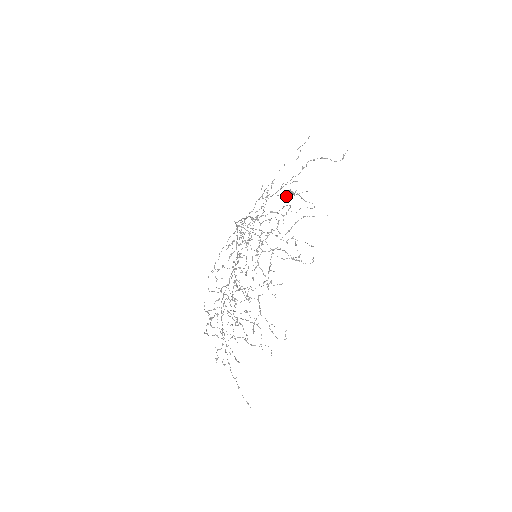
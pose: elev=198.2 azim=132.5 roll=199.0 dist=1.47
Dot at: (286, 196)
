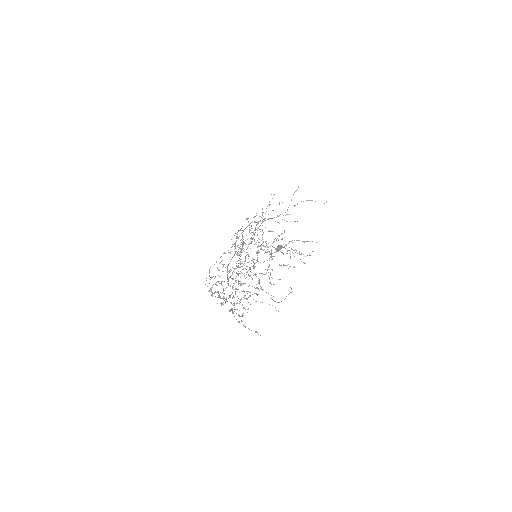
Dot at: occluded
